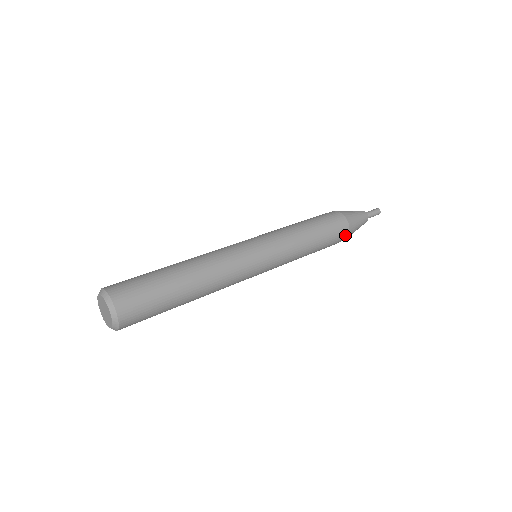
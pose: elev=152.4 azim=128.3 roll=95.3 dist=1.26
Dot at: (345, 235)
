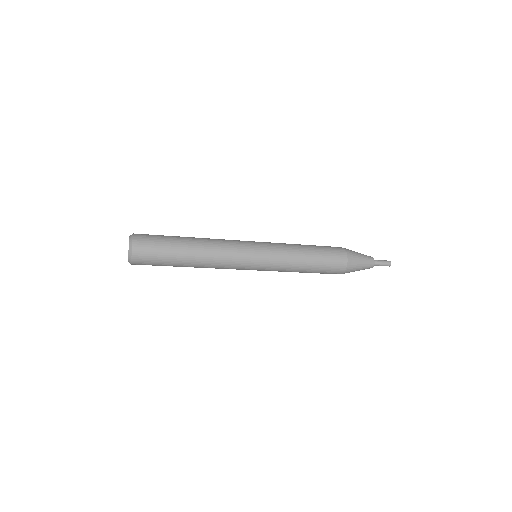
Dot at: (343, 266)
